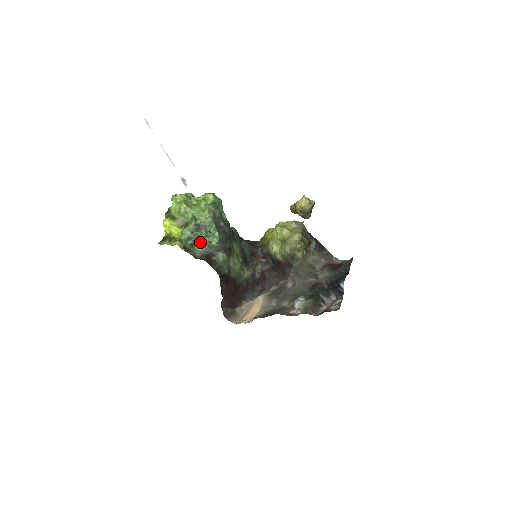
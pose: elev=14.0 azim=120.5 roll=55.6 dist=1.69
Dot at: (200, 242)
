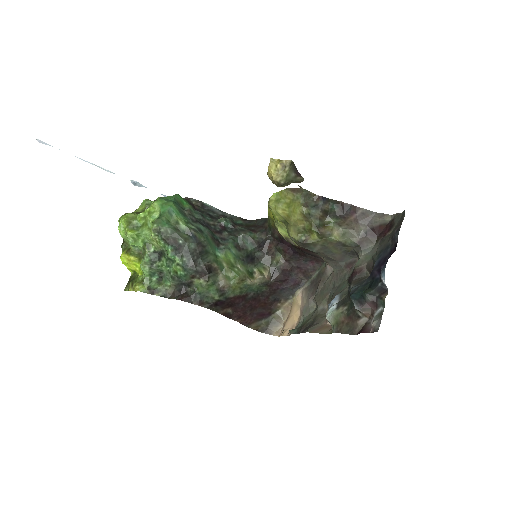
Dot at: (166, 274)
